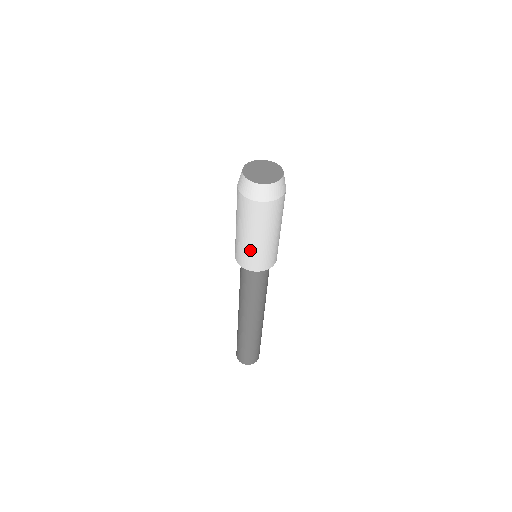
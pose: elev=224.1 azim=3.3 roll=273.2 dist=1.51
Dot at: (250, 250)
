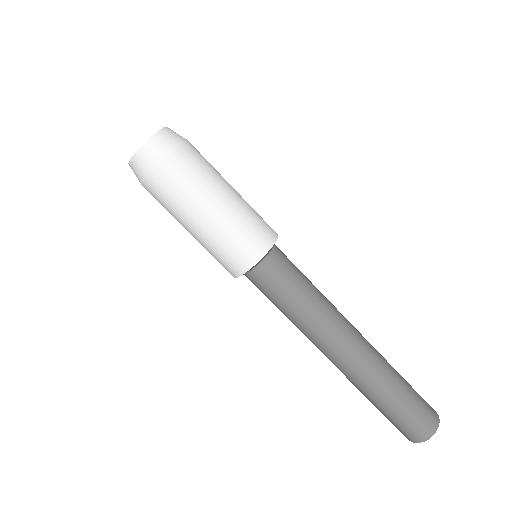
Dot at: (222, 236)
